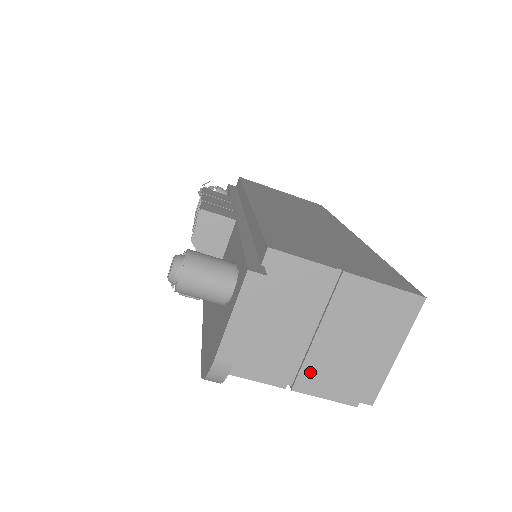
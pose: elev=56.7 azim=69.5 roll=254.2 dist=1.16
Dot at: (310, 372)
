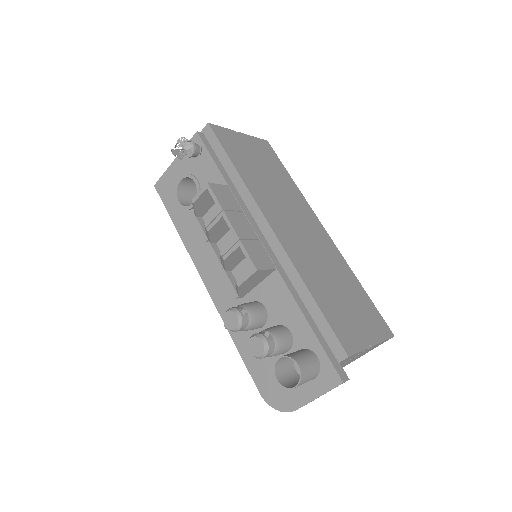
Dot at: occluded
